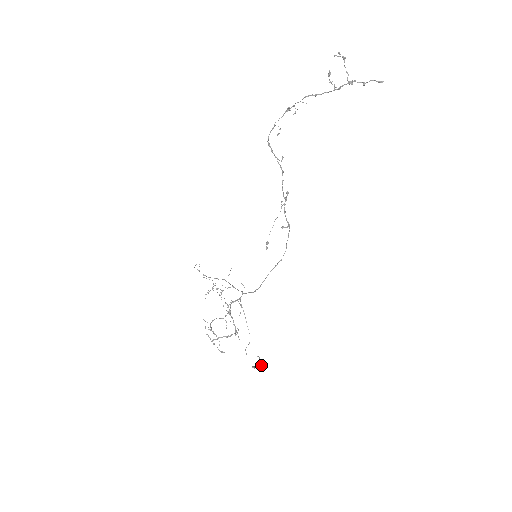
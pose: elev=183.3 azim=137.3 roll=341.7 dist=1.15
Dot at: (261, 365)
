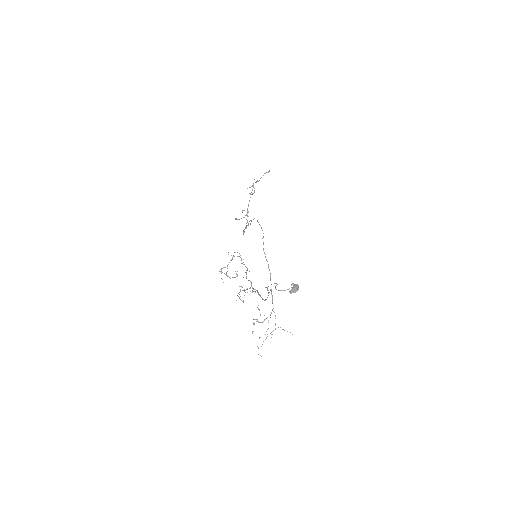
Dot at: (295, 286)
